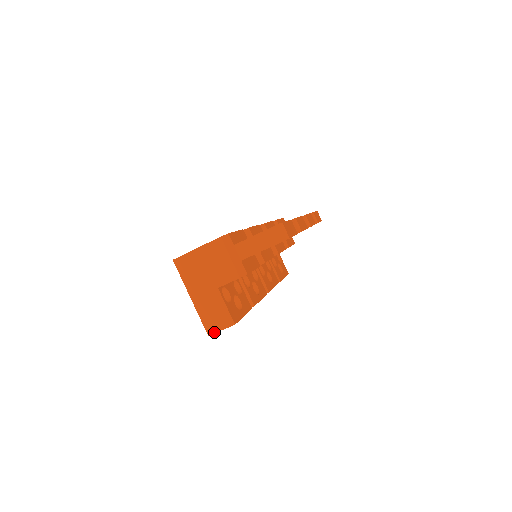
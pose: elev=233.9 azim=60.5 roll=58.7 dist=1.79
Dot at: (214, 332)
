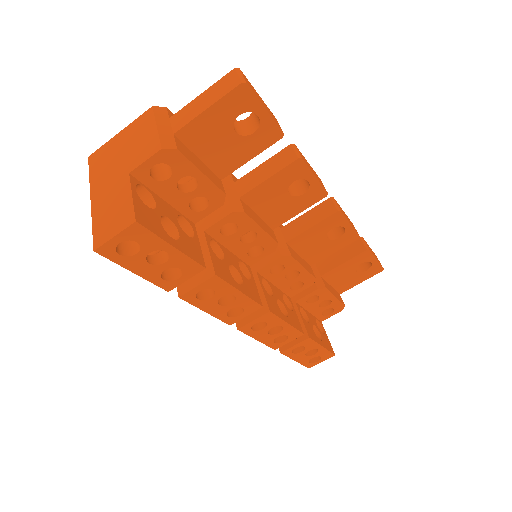
Dot at: (103, 242)
